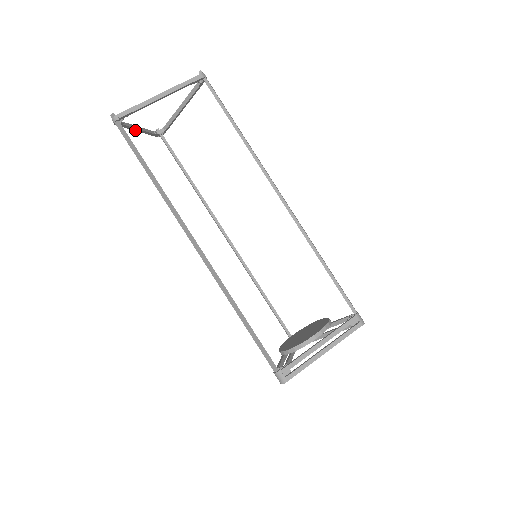
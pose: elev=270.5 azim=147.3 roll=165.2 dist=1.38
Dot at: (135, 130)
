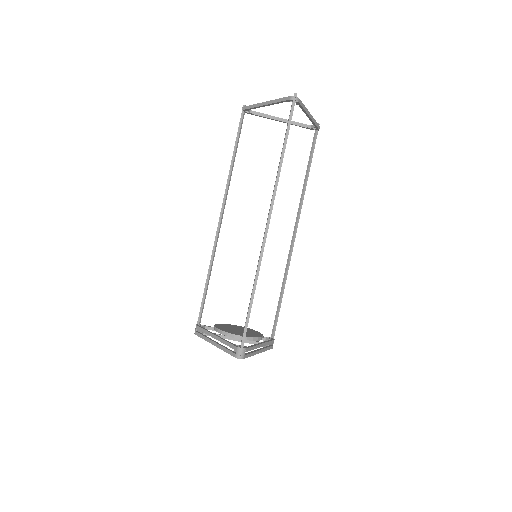
Dot at: (268, 104)
